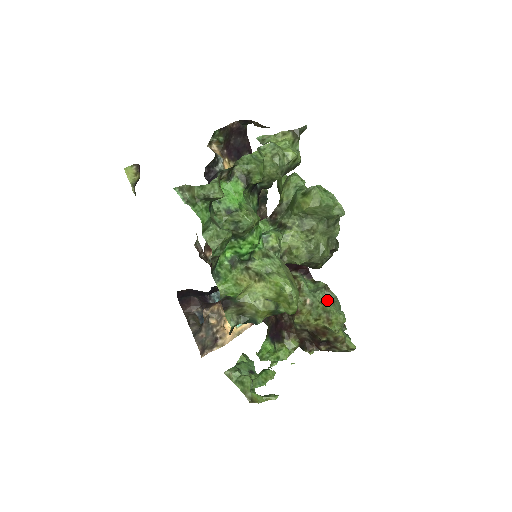
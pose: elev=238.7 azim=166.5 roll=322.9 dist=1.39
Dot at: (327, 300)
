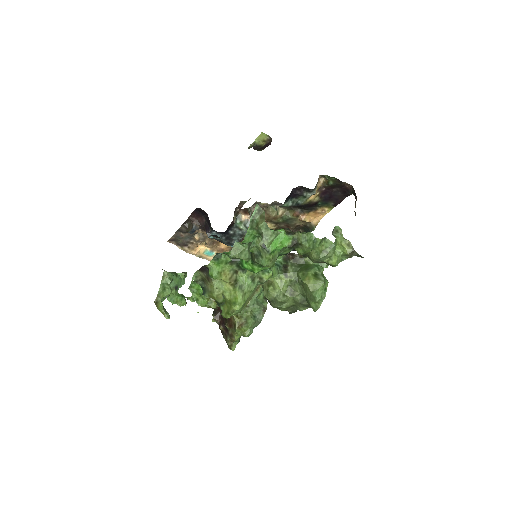
Dot at: (256, 315)
